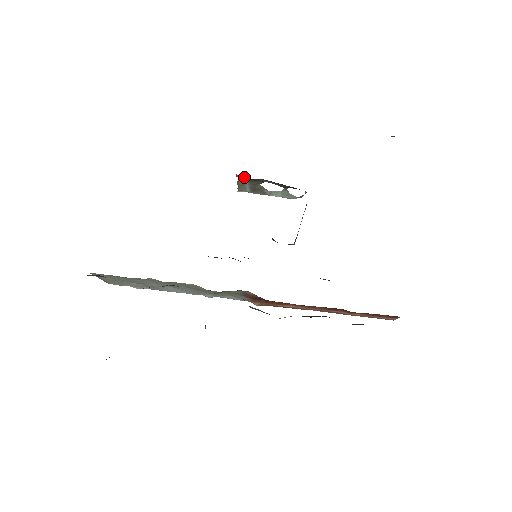
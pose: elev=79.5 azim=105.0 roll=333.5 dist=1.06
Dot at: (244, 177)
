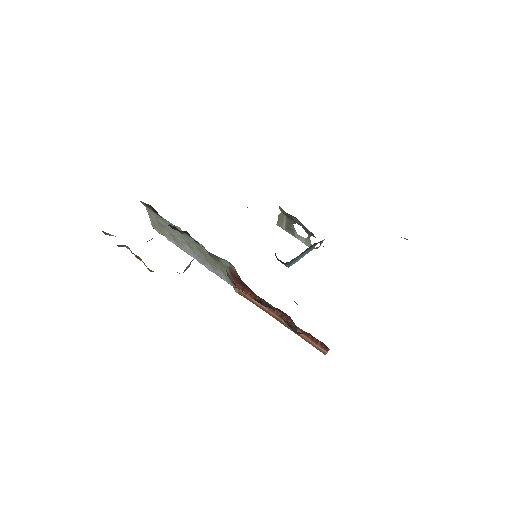
Dot at: (283, 210)
